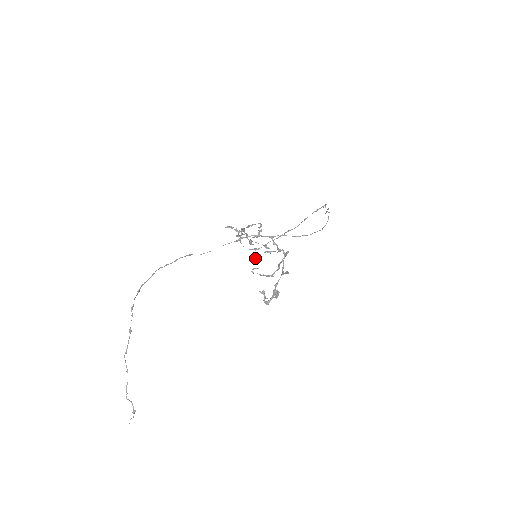
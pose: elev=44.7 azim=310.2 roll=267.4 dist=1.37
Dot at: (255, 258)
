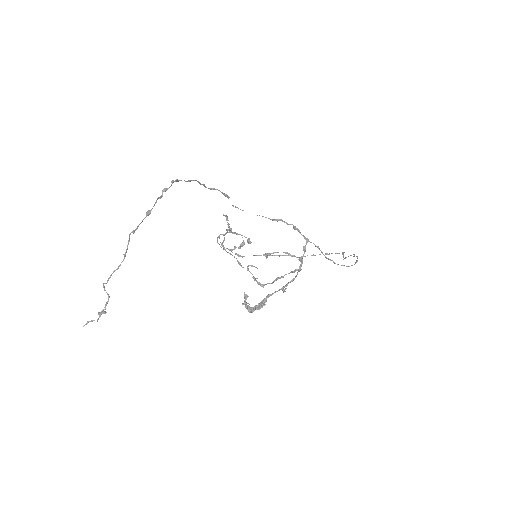
Dot at: (268, 253)
